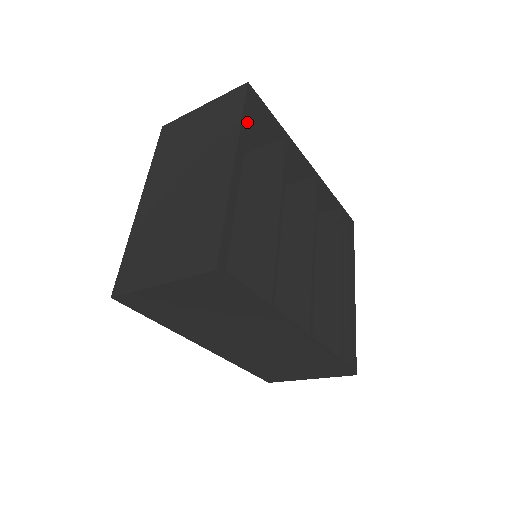
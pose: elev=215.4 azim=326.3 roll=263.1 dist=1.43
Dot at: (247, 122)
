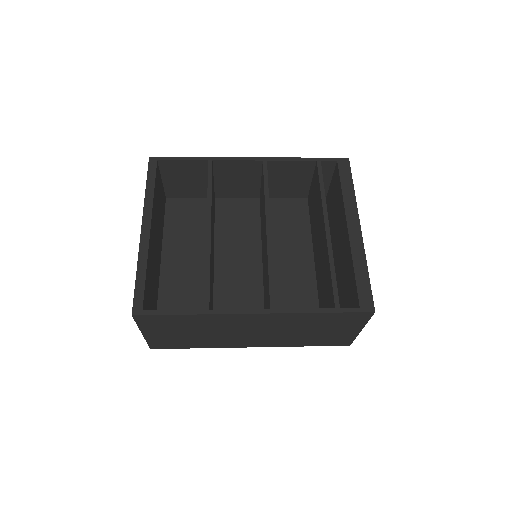
Dot at: (152, 188)
